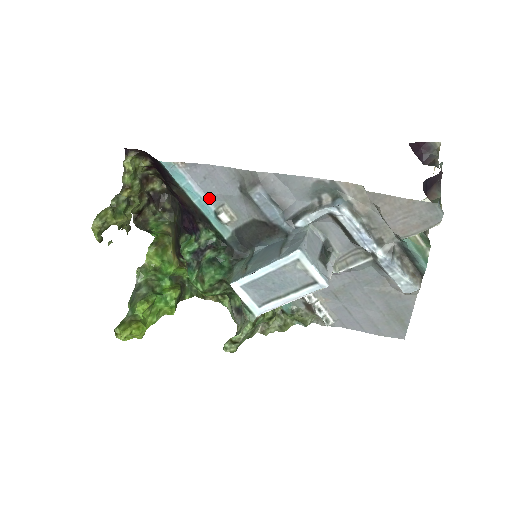
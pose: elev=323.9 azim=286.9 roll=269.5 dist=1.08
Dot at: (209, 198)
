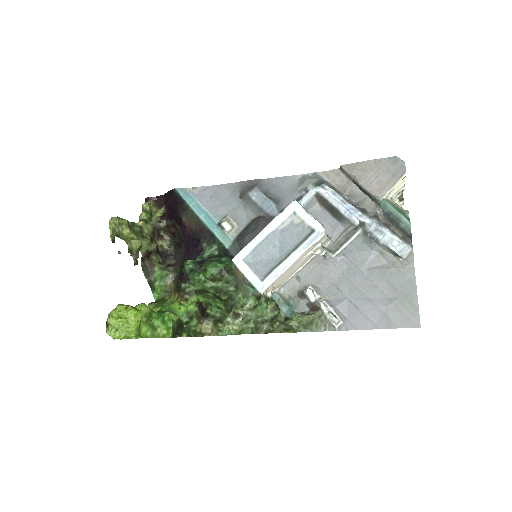
Dot at: (214, 214)
